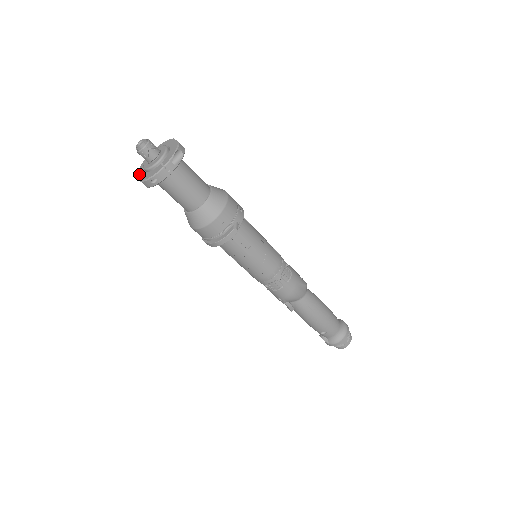
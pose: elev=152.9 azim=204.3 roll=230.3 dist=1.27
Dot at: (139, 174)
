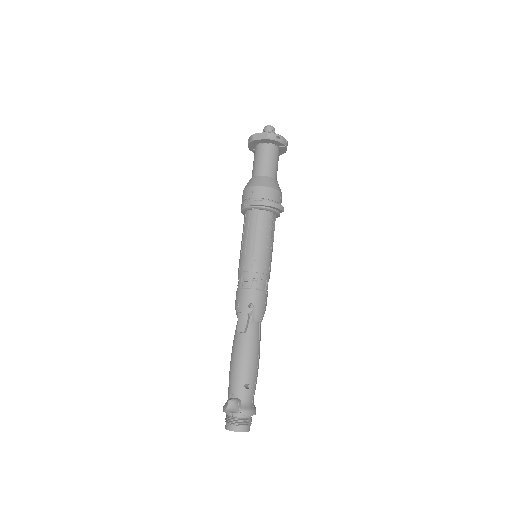
Dot at: (258, 134)
